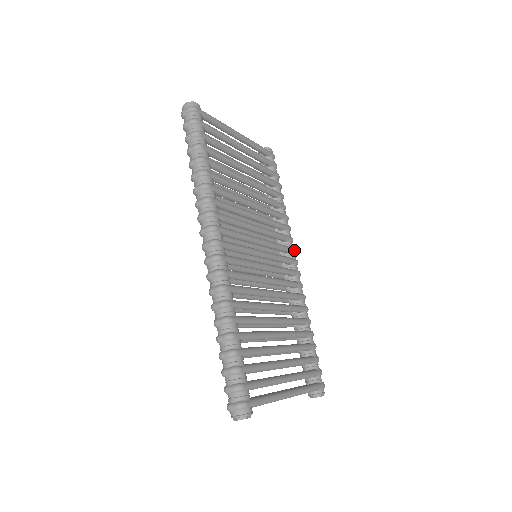
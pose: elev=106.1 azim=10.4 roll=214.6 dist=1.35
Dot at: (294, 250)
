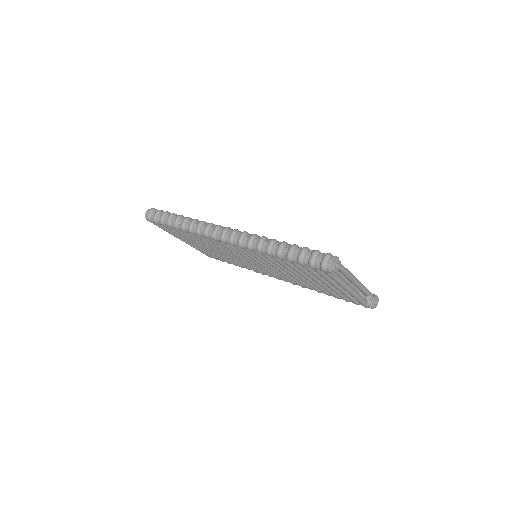
Dot at: occluded
